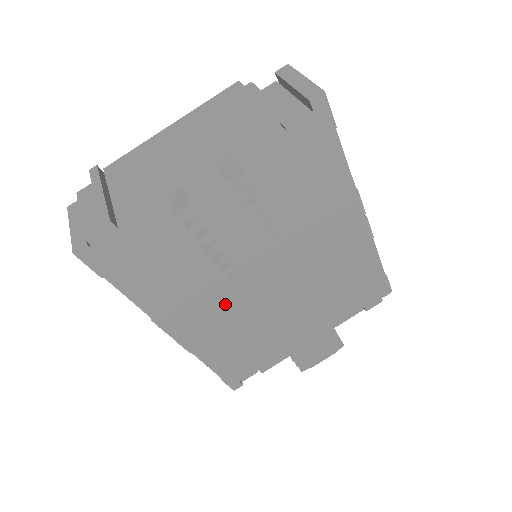
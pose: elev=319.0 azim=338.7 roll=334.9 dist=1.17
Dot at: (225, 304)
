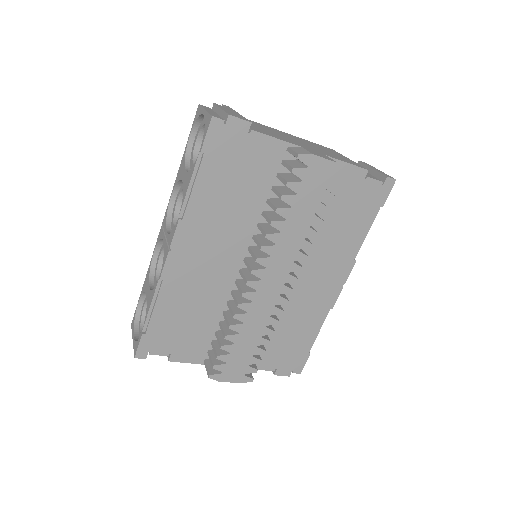
Dot at: (224, 261)
